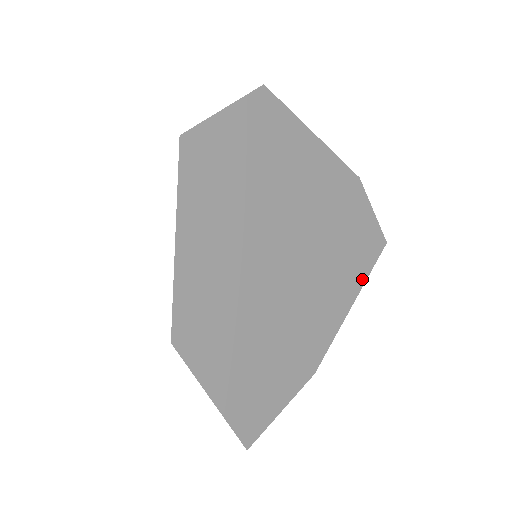
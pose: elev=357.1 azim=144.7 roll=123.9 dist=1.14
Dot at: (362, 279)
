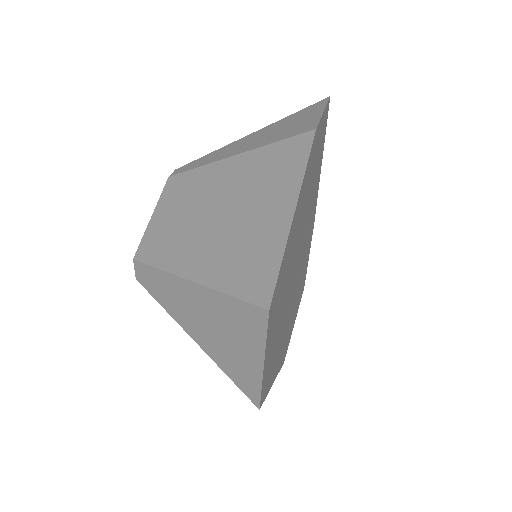
Dot at: occluded
